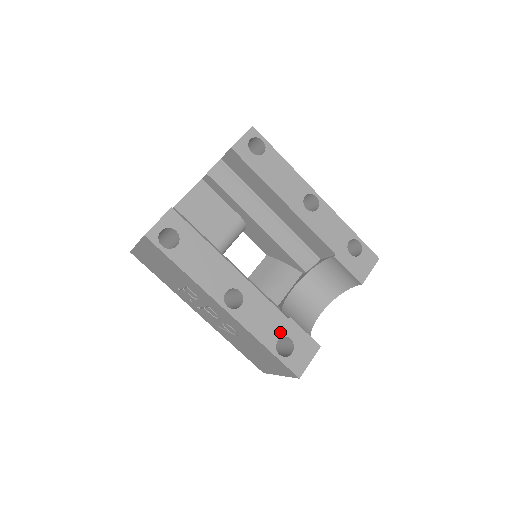
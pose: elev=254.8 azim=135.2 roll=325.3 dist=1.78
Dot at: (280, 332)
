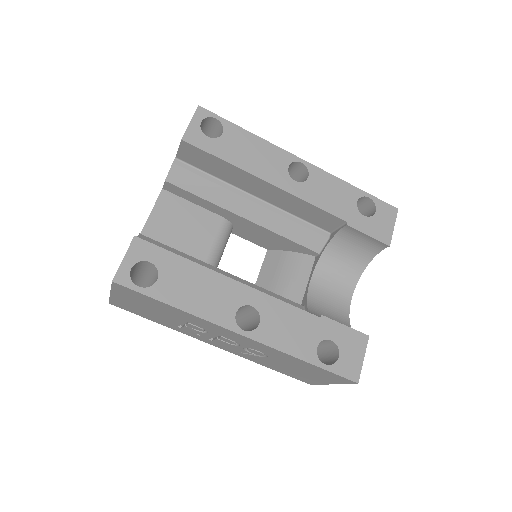
Dot at: (316, 337)
